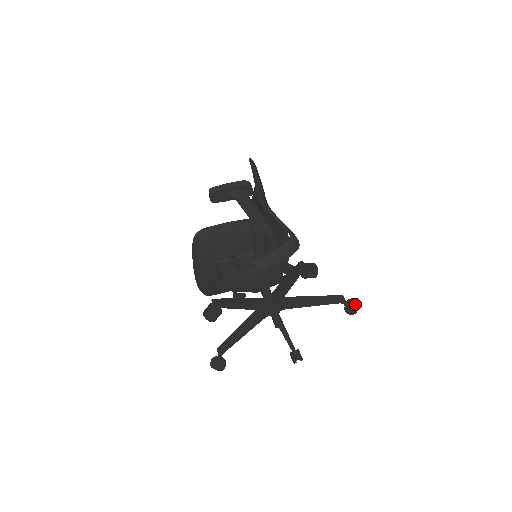
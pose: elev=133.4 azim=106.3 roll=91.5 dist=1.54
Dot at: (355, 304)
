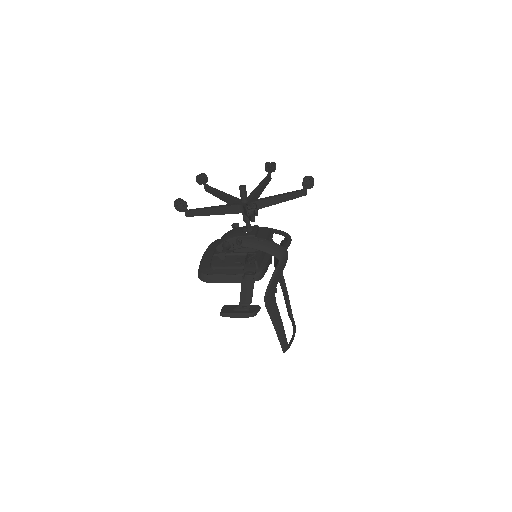
Dot at: occluded
